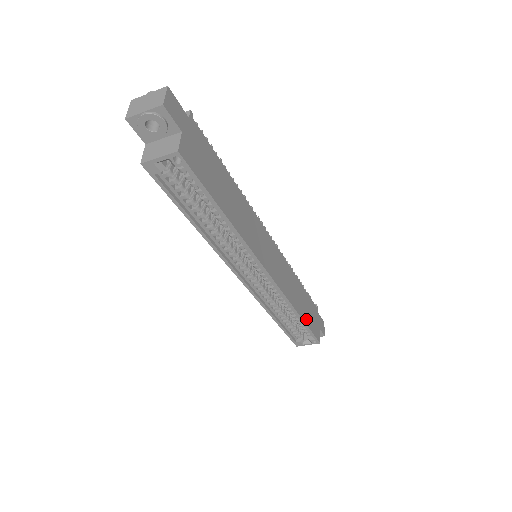
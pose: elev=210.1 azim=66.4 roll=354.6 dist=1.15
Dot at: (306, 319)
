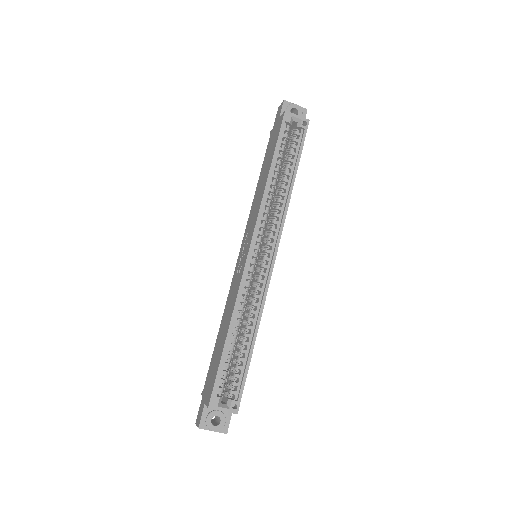
Dot at: (249, 360)
